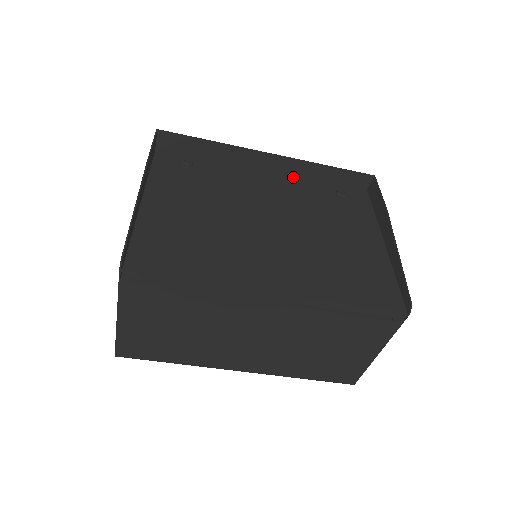
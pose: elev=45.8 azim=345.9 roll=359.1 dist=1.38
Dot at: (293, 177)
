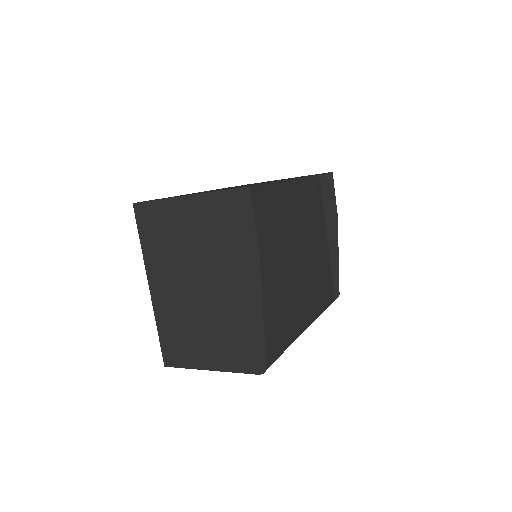
Dot at: (296, 185)
